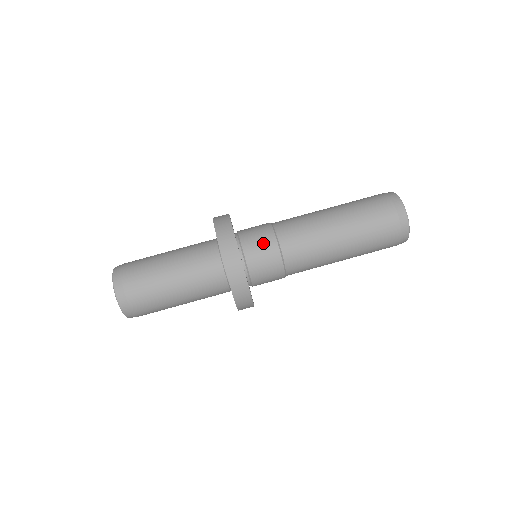
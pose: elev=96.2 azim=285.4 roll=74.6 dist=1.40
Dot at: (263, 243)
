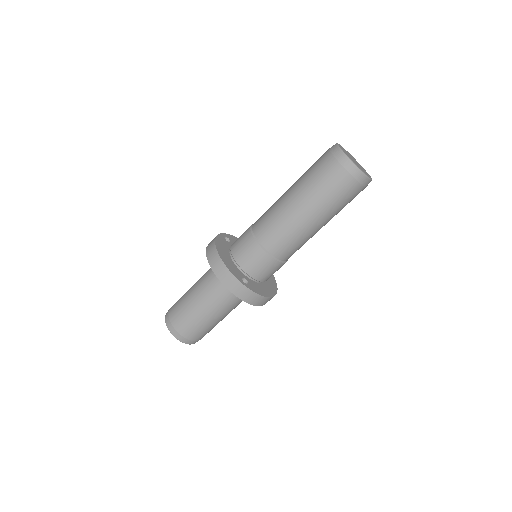
Dot at: (251, 253)
